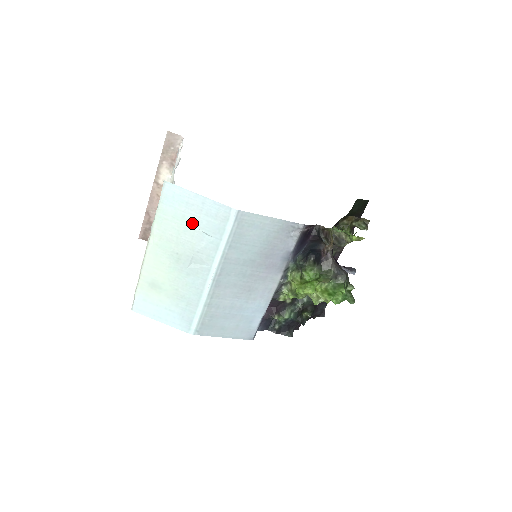
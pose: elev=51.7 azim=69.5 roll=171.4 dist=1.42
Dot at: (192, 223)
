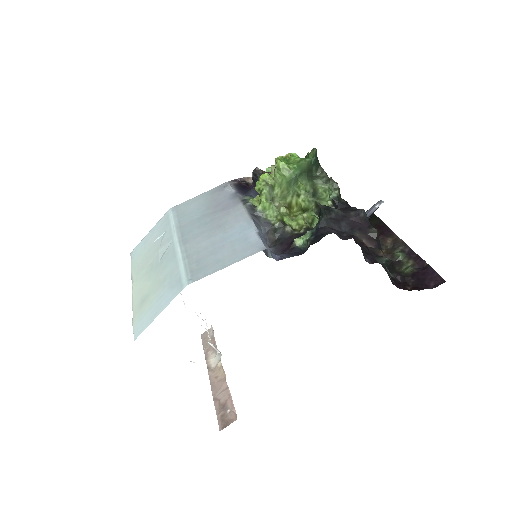
Dot at: (151, 244)
